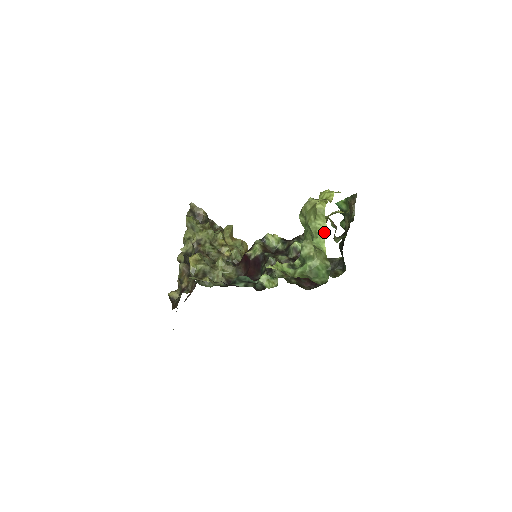
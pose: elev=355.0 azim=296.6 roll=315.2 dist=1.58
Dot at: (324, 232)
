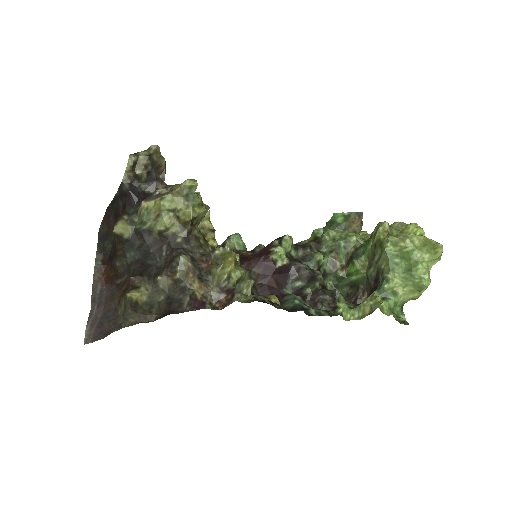
Dot at: occluded
